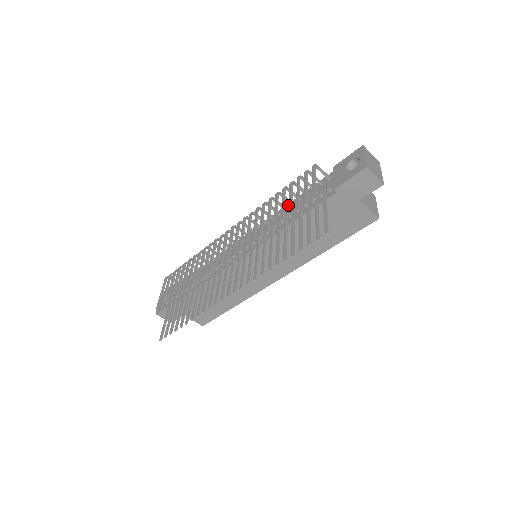
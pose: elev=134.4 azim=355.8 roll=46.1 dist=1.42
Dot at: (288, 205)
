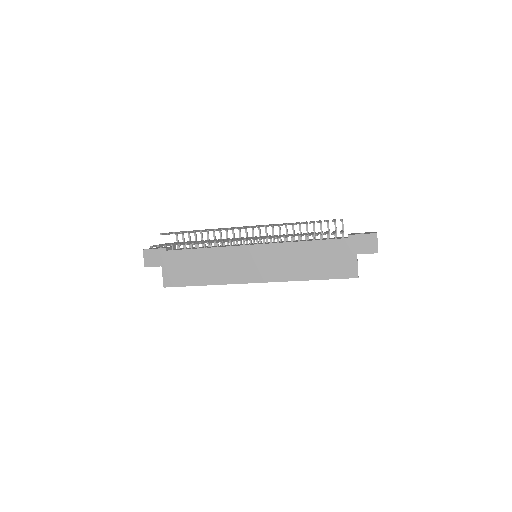
Dot at: occluded
